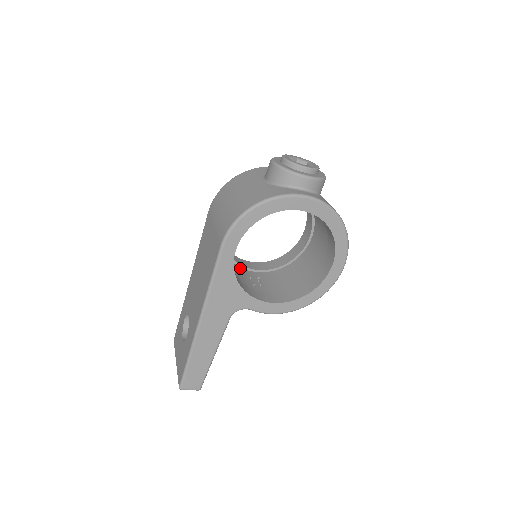
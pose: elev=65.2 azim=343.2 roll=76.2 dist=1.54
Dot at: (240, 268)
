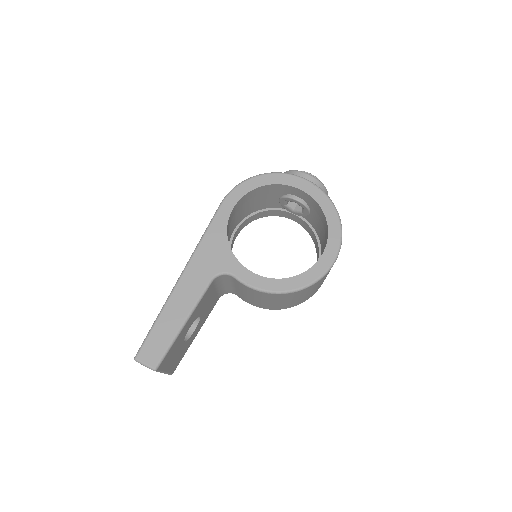
Dot at: occluded
